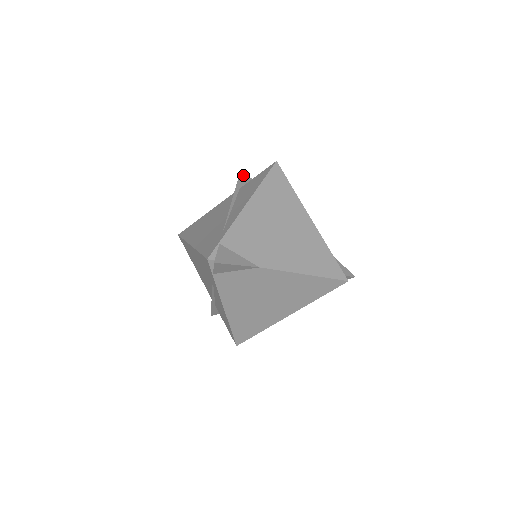
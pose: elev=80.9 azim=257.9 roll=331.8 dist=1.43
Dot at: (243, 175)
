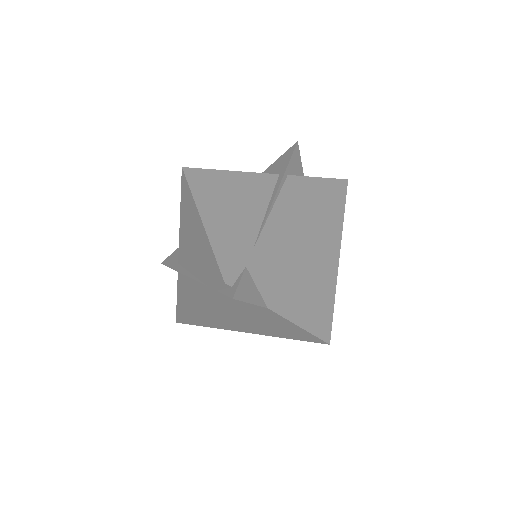
Dot at: (296, 153)
